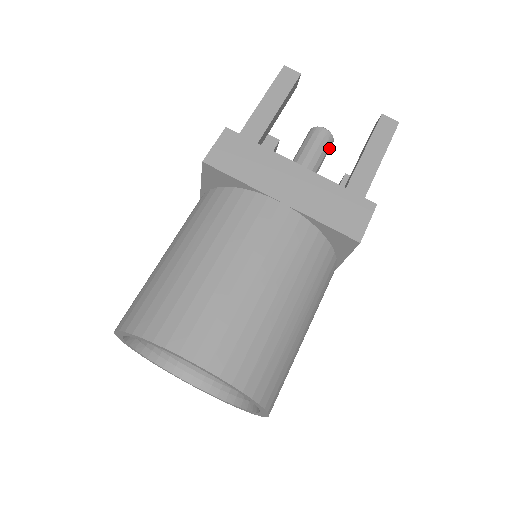
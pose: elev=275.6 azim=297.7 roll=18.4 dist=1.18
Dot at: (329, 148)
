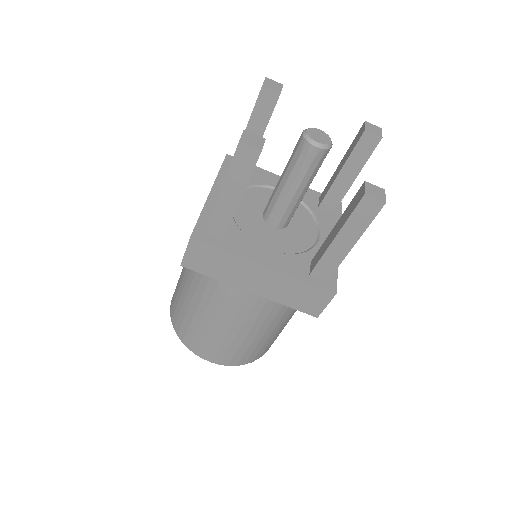
Dot at: (325, 156)
